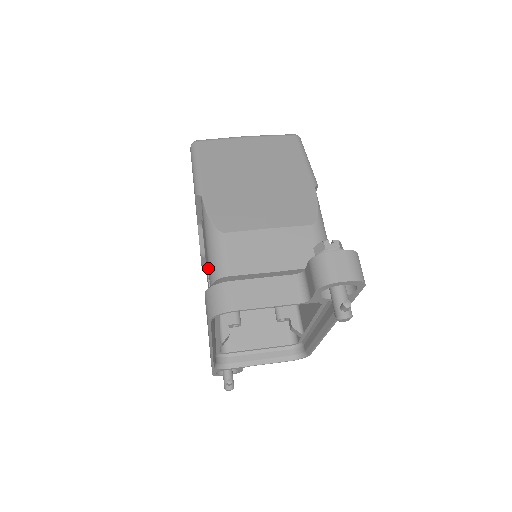
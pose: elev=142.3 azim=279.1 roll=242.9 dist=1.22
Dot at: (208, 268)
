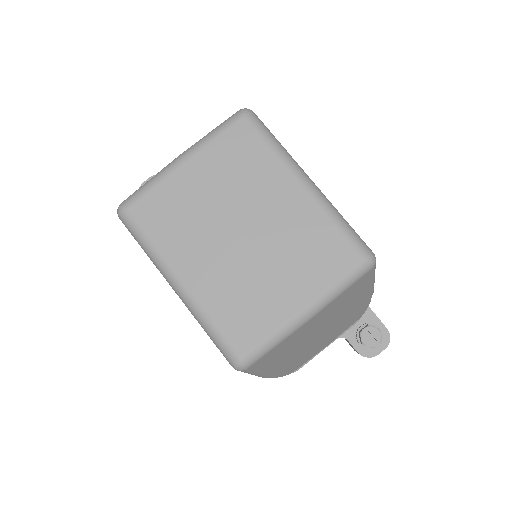
Dot at: occluded
